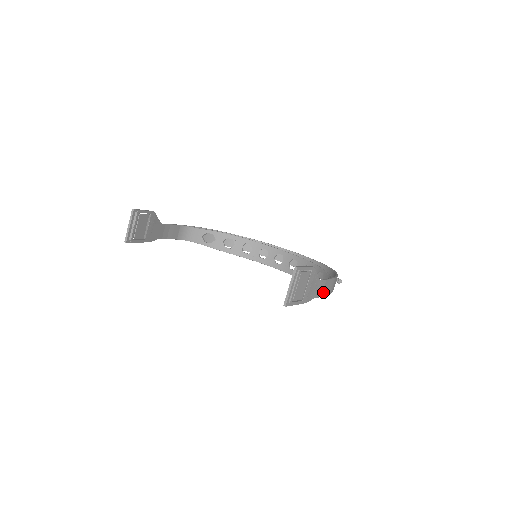
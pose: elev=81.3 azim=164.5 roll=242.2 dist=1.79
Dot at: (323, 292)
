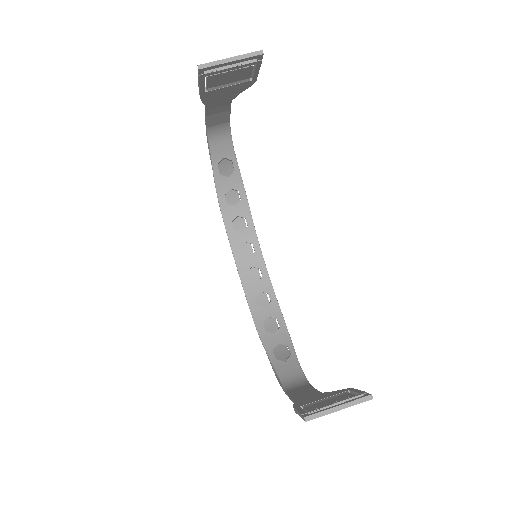
Dot at: occluded
